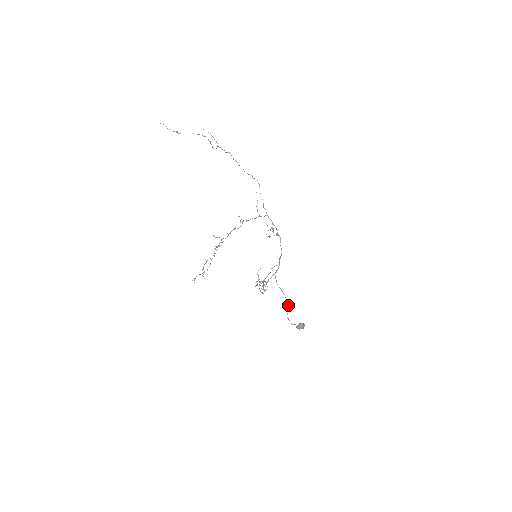
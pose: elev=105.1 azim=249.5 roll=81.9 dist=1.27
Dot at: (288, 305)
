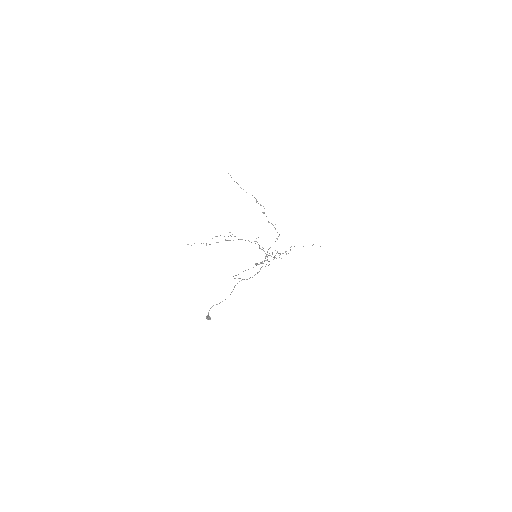
Dot at: (222, 301)
